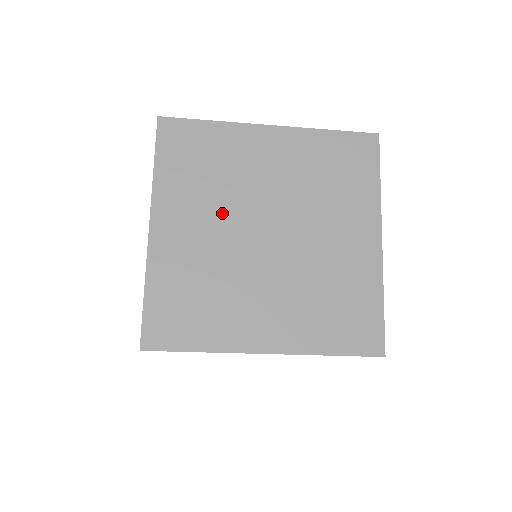
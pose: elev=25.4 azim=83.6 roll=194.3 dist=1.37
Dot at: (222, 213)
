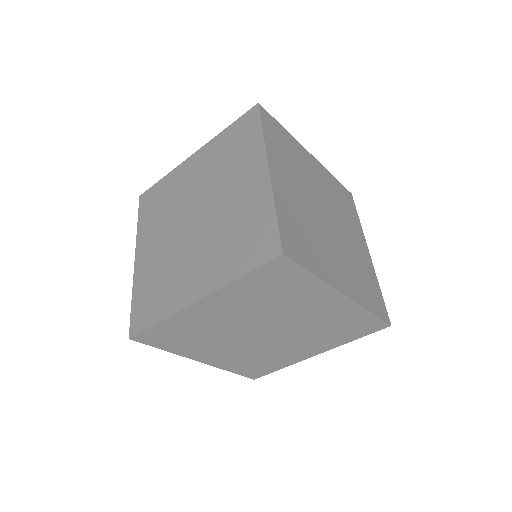
Dot at: (169, 225)
